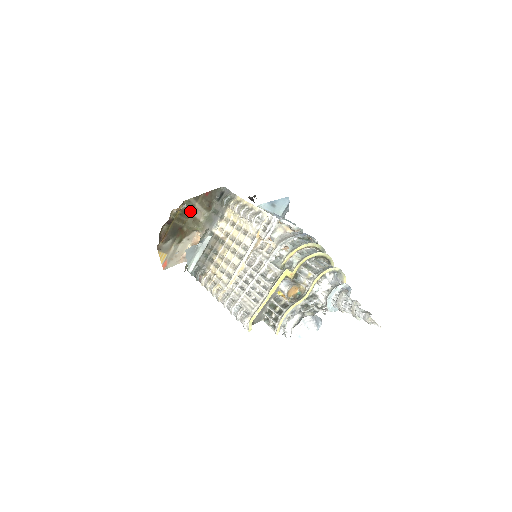
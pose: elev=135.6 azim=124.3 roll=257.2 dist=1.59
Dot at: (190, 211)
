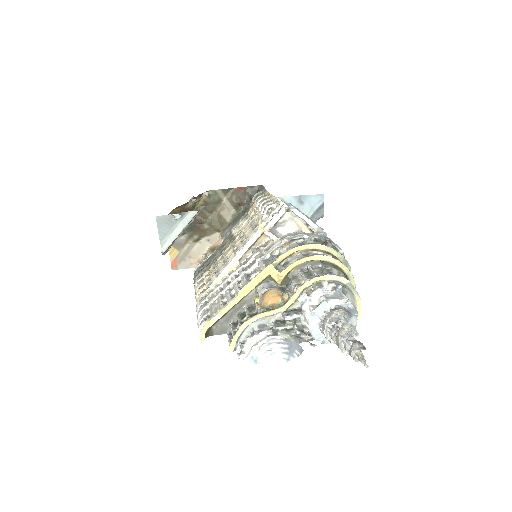
Dot at: (215, 205)
